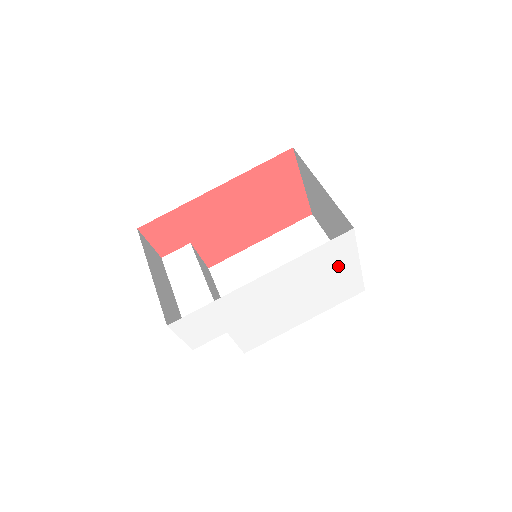
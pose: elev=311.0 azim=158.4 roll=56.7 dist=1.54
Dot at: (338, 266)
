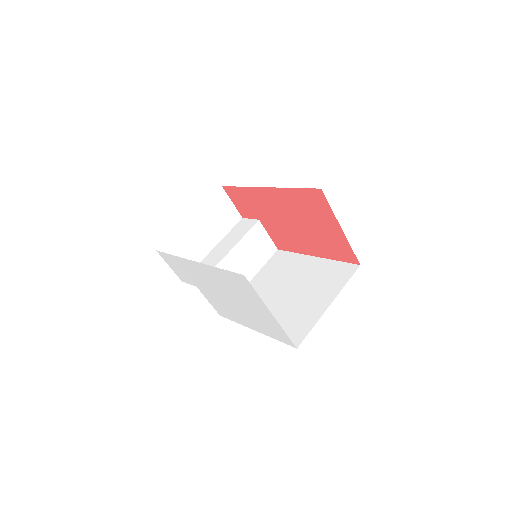
Dot at: (253, 301)
